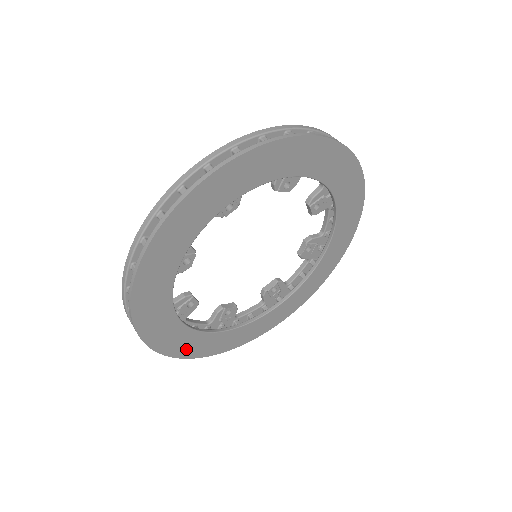
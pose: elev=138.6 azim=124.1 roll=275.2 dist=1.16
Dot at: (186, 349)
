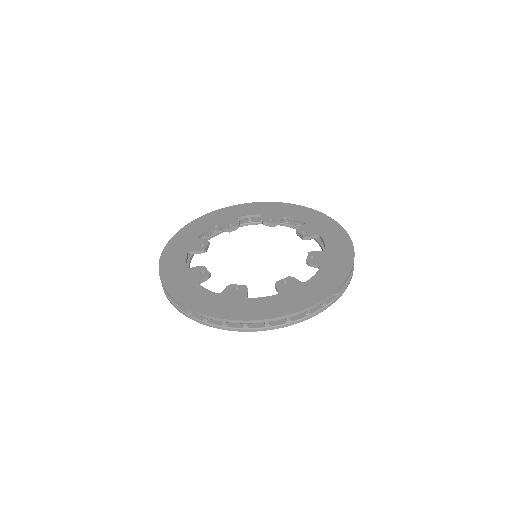
Dot at: occluded
